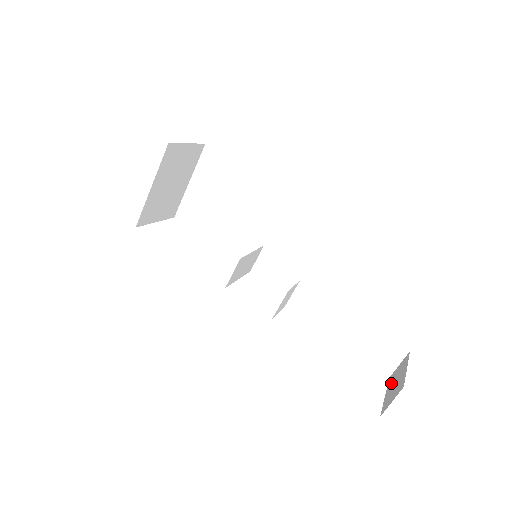
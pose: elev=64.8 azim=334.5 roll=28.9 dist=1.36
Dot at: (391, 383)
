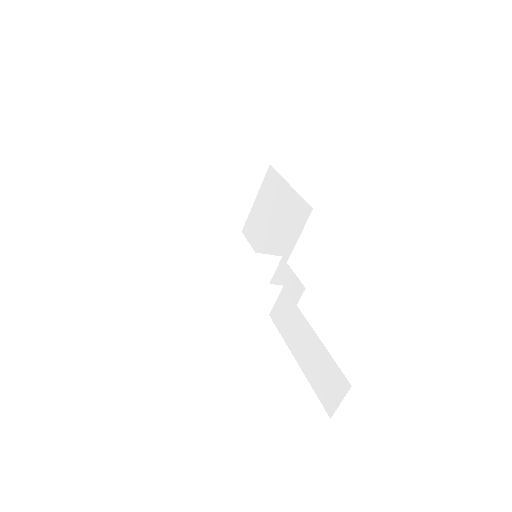
Dot at: occluded
